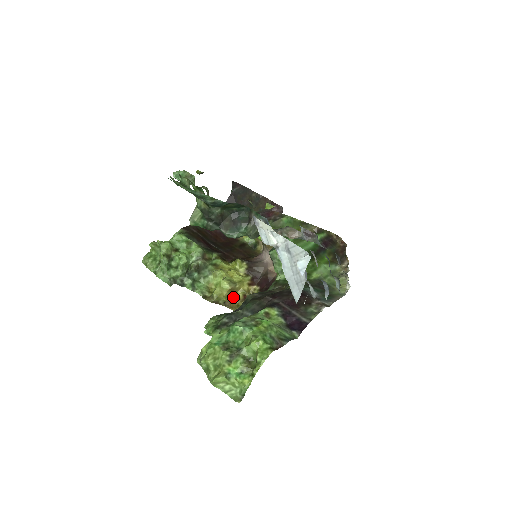
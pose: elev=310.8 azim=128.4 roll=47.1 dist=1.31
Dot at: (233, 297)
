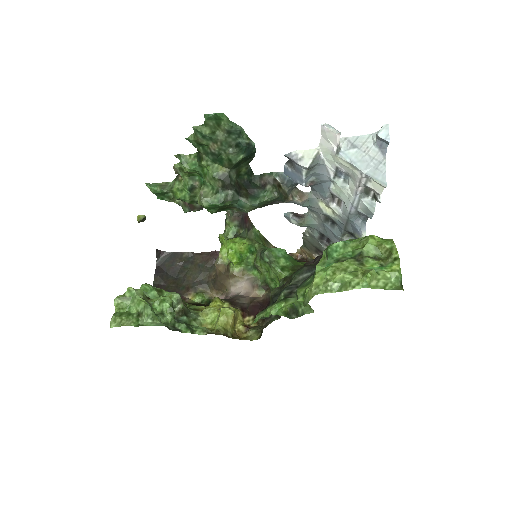
Dot at: occluded
